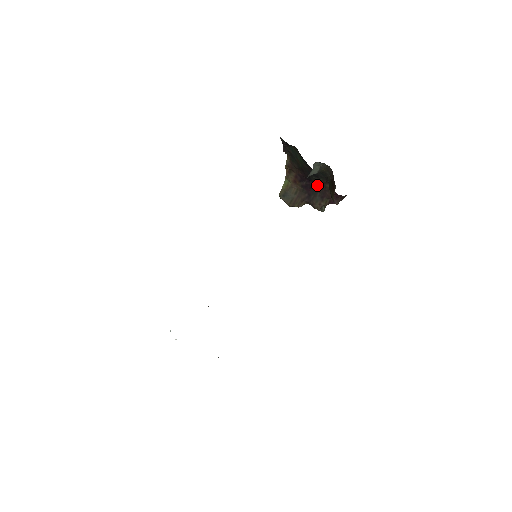
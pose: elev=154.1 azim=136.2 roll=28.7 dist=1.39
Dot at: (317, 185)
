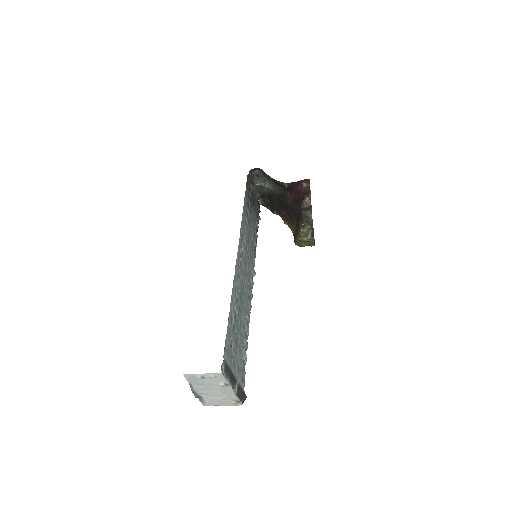
Dot at: (293, 204)
